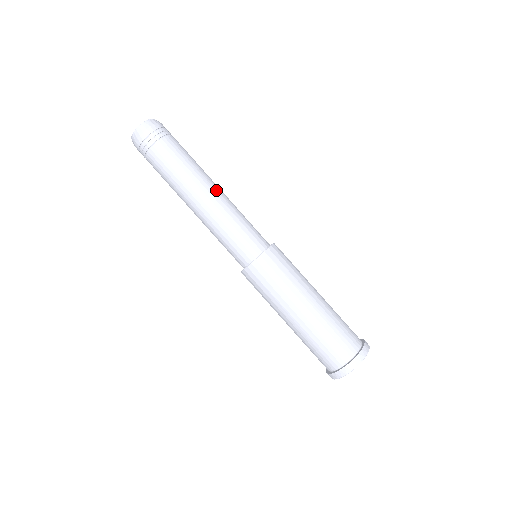
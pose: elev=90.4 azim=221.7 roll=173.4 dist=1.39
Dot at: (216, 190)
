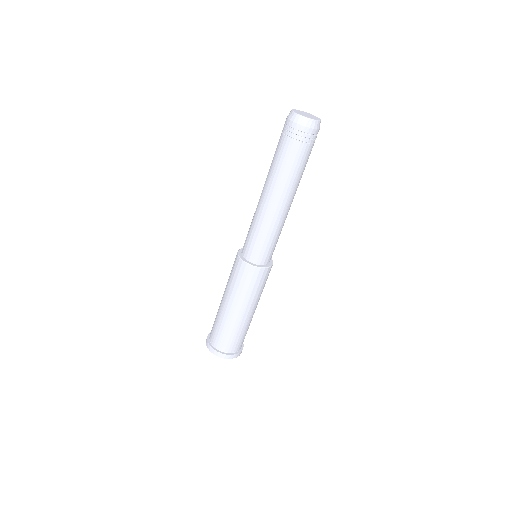
Dot at: occluded
